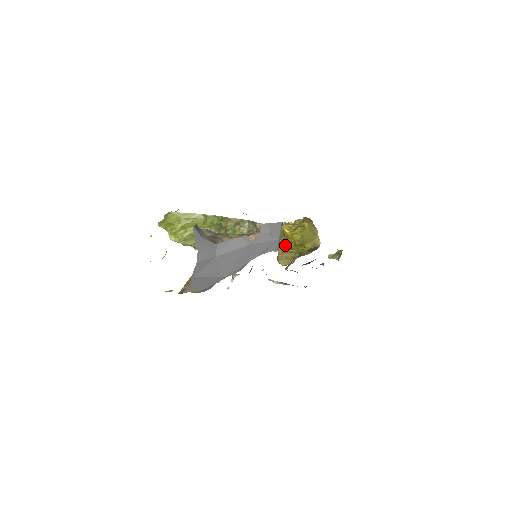
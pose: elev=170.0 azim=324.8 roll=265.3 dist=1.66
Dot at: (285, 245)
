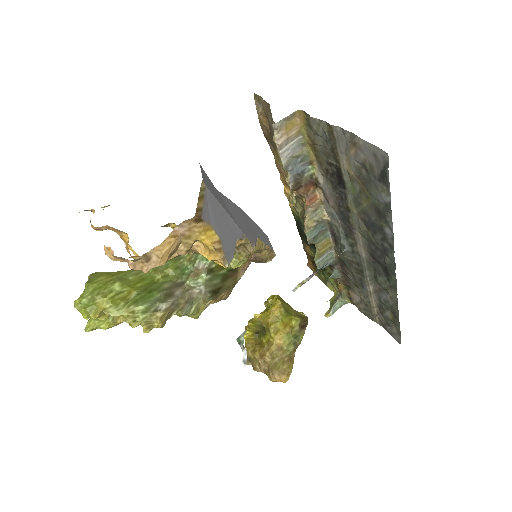
Dot at: (268, 344)
